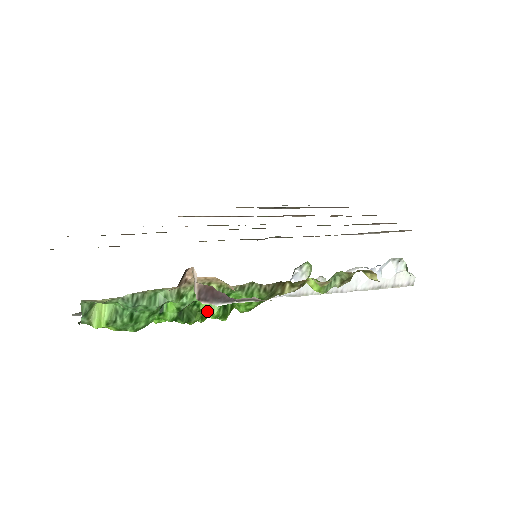
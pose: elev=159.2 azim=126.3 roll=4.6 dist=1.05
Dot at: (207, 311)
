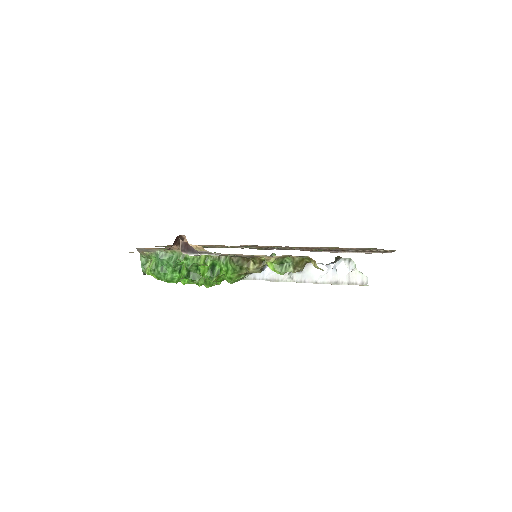
Dot at: (202, 273)
